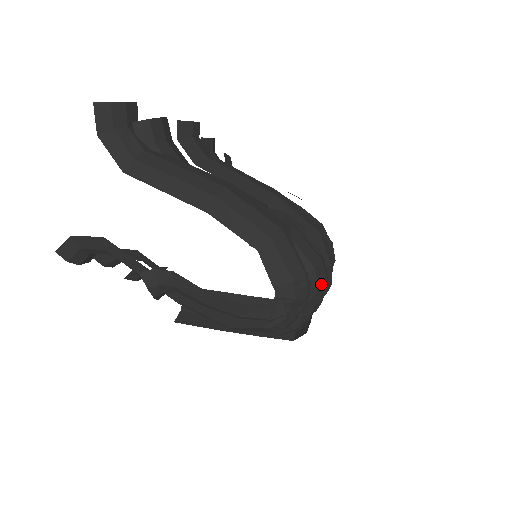
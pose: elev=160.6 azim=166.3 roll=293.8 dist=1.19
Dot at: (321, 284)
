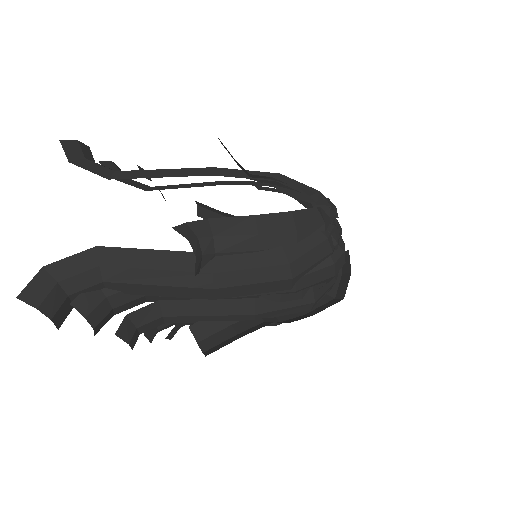
Dot at: (335, 208)
